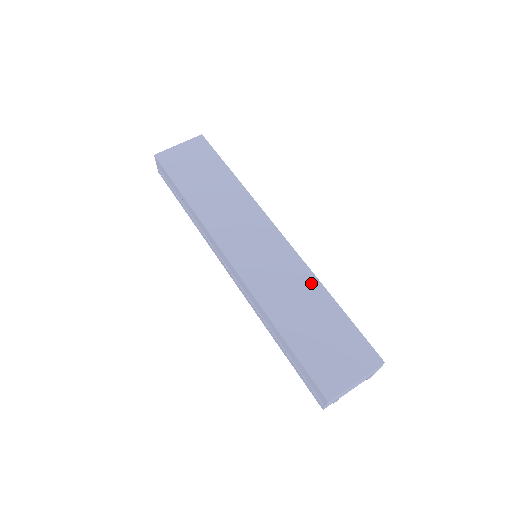
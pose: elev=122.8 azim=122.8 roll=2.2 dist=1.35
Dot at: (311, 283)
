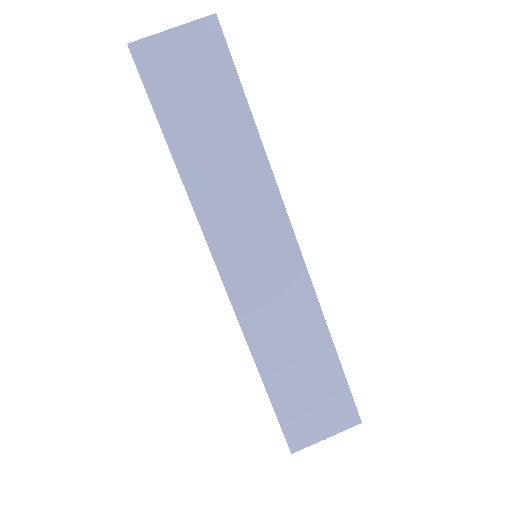
Dot at: (314, 321)
